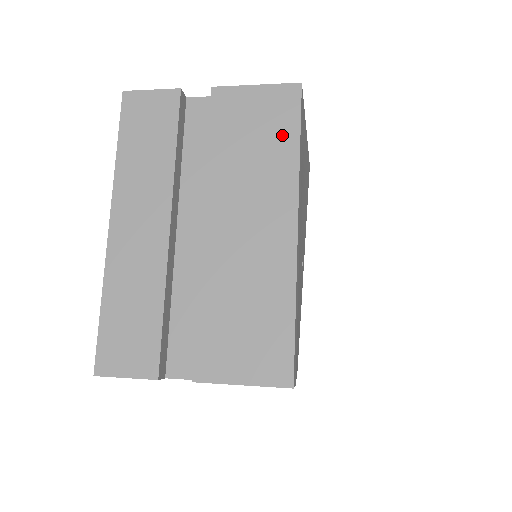
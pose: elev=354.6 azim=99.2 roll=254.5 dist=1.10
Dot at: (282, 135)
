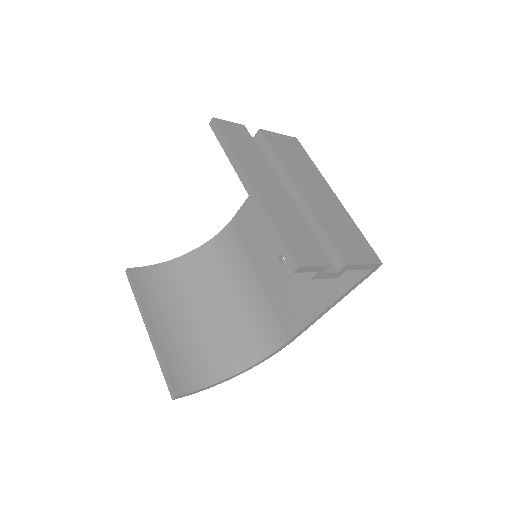
Dot at: (304, 157)
